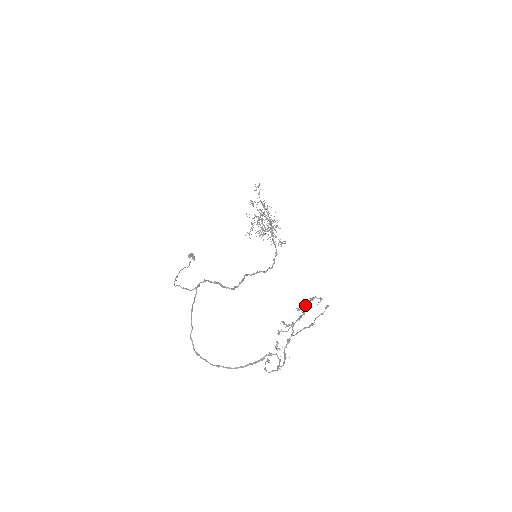
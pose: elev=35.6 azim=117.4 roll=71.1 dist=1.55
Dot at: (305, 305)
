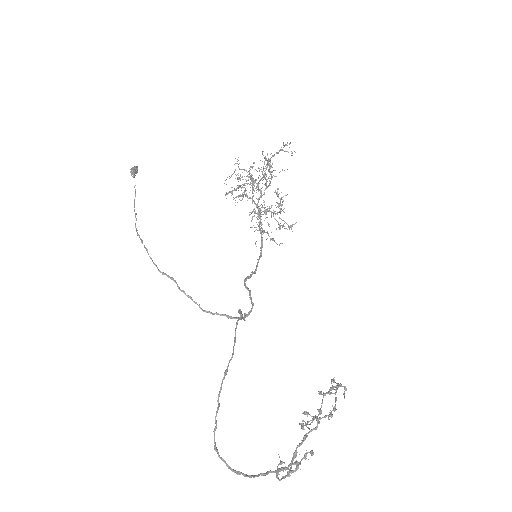
Dot at: (331, 392)
